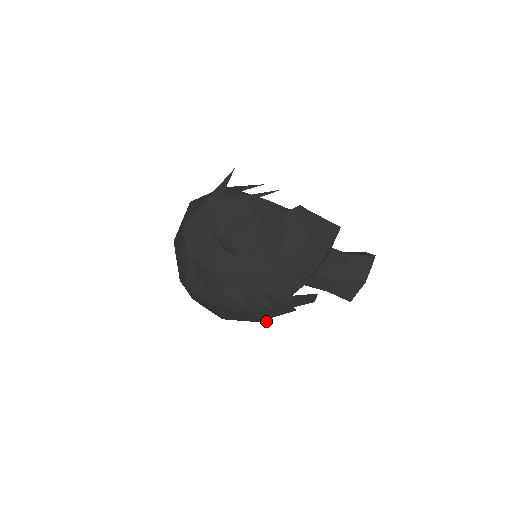
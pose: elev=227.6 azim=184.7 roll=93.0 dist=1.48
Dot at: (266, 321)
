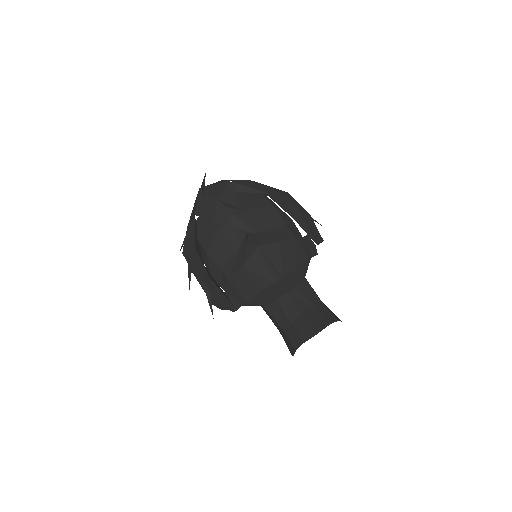
Dot at: occluded
